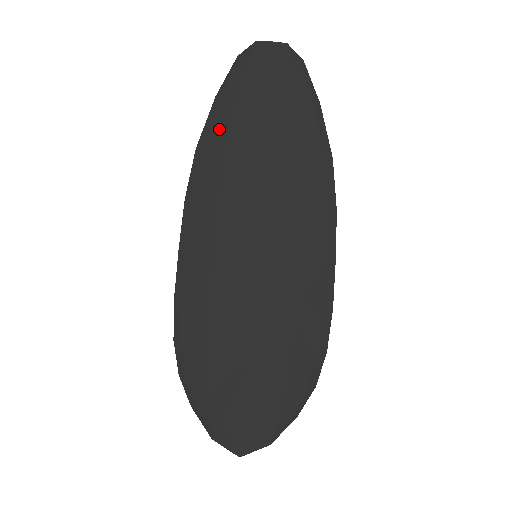
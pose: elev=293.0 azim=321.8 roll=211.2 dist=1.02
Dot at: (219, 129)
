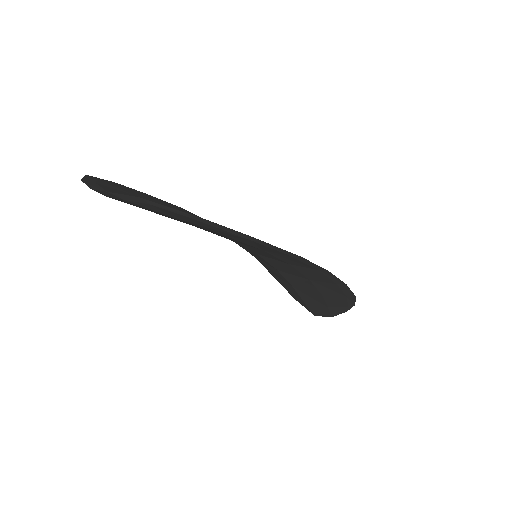
Dot at: occluded
